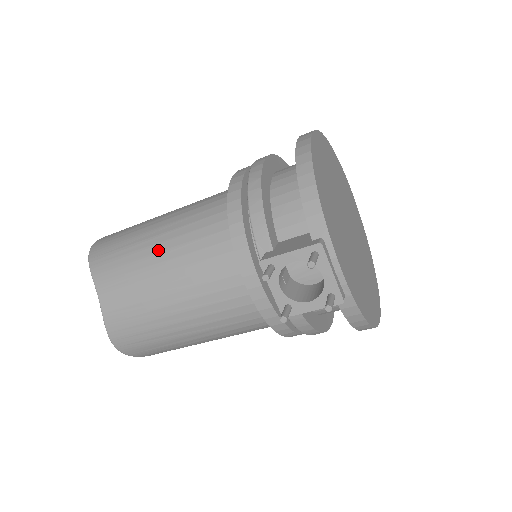
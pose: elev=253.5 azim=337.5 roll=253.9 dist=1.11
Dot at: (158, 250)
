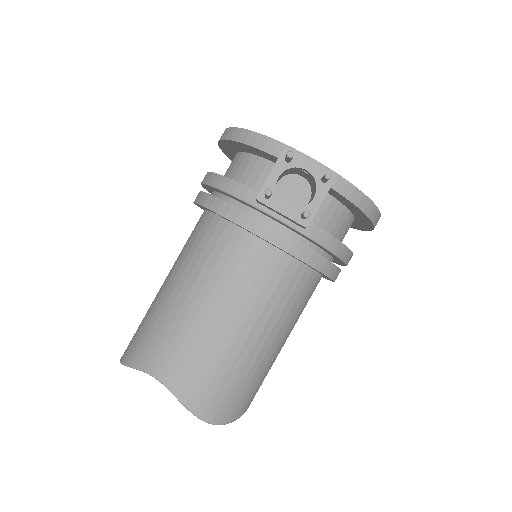
Dot at: (177, 292)
